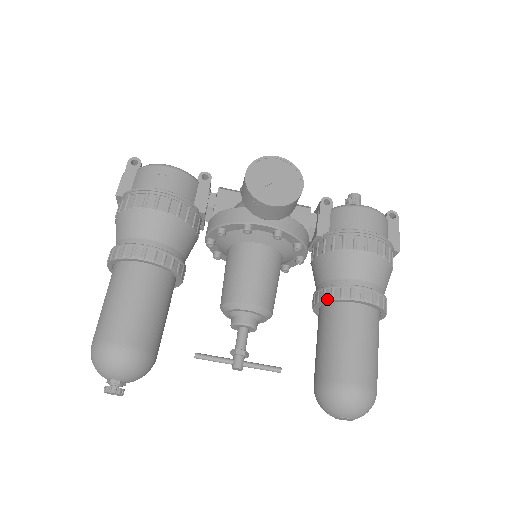
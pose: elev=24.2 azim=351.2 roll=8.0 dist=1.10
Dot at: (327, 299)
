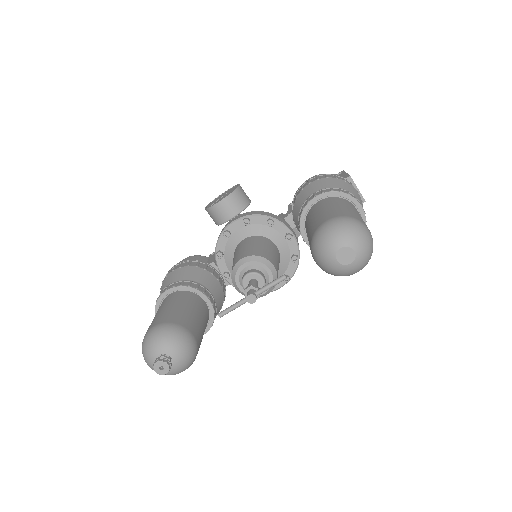
Dot at: (299, 222)
